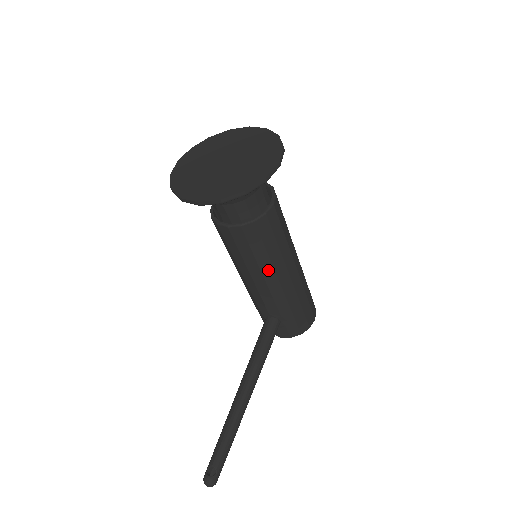
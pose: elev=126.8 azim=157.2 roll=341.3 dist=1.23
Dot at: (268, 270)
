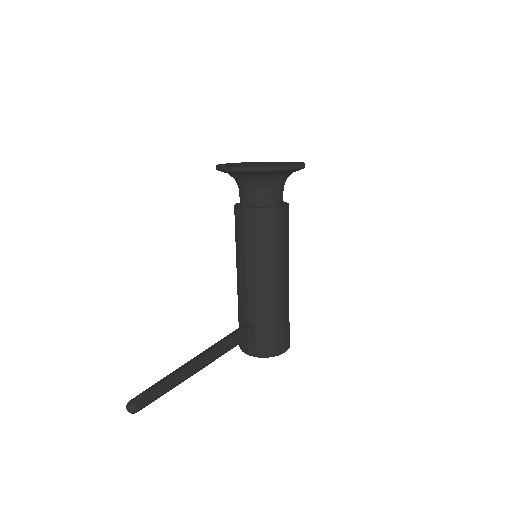
Dot at: (261, 264)
